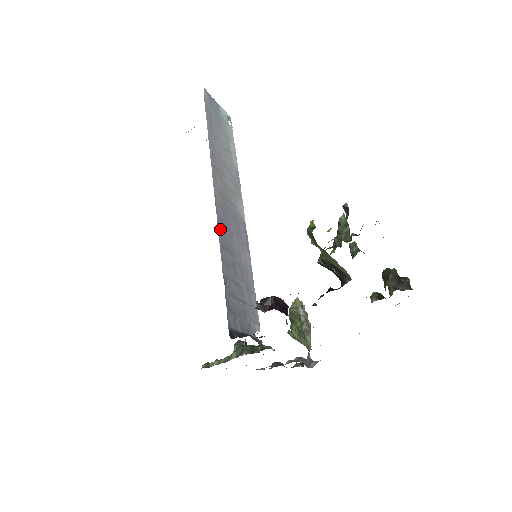
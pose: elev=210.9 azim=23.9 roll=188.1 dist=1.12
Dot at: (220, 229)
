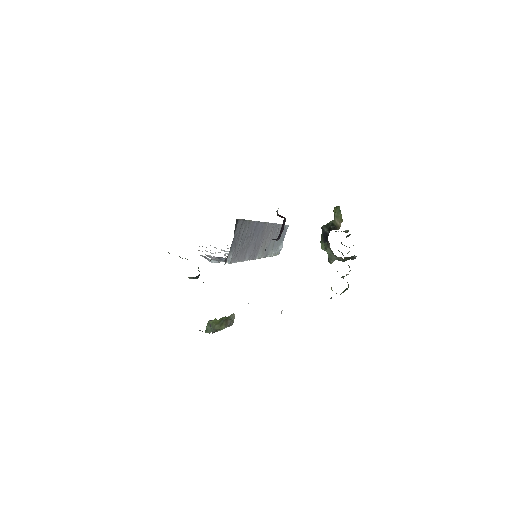
Dot at: (260, 224)
